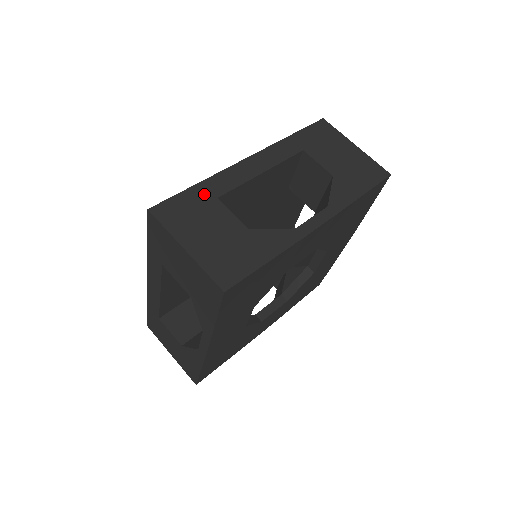
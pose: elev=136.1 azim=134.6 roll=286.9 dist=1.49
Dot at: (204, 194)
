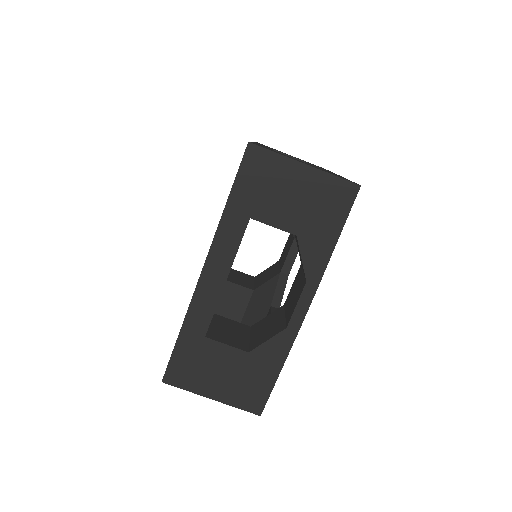
Dot at: occluded
